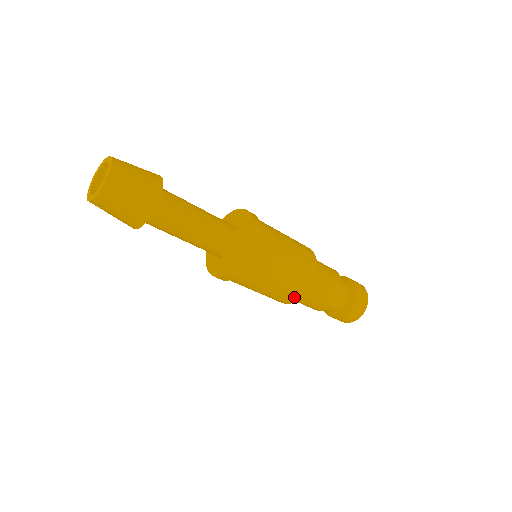
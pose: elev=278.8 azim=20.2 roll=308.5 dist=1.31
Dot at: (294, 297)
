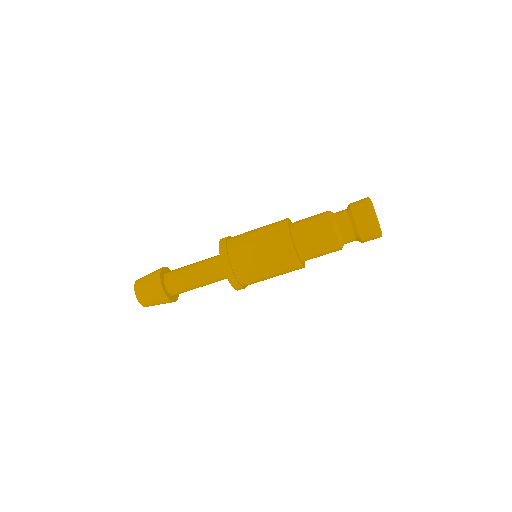
Dot at: (296, 267)
